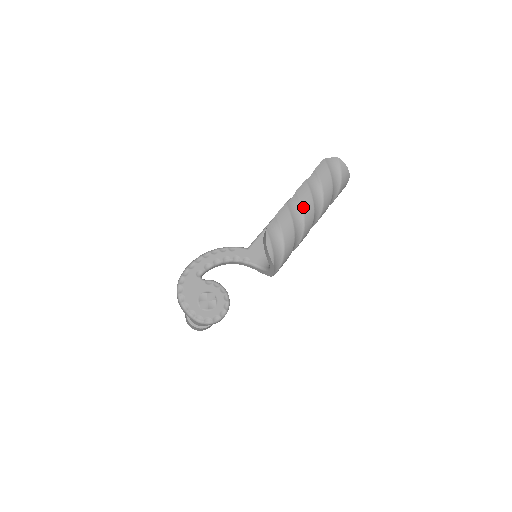
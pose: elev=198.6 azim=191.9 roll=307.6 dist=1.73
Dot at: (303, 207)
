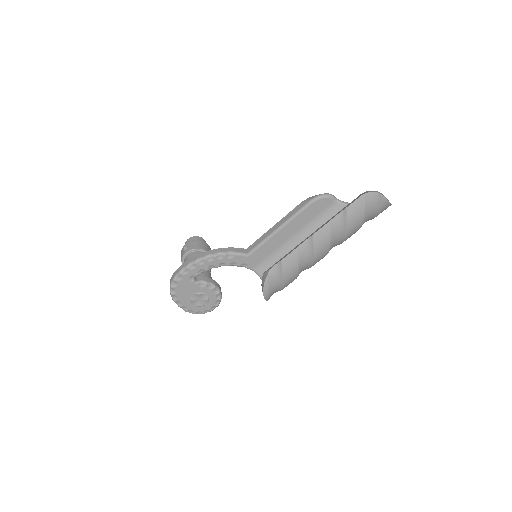
Dot at: (315, 255)
